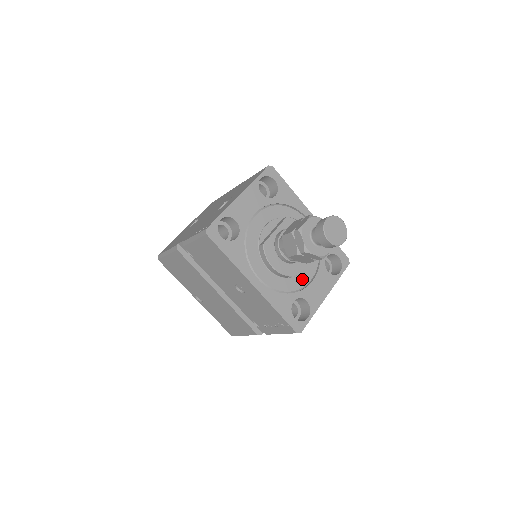
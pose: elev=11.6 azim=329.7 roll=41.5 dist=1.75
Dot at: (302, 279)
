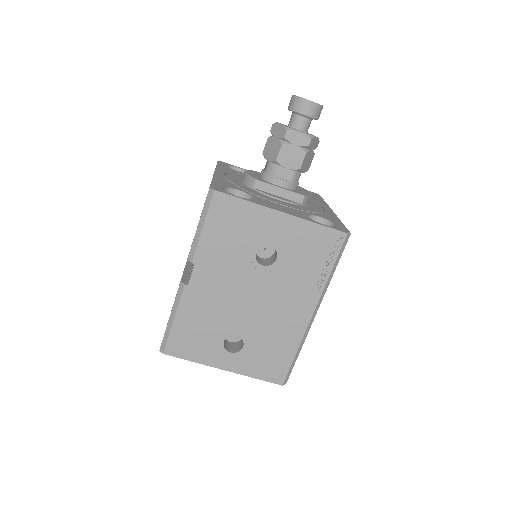
Dot at: (268, 198)
